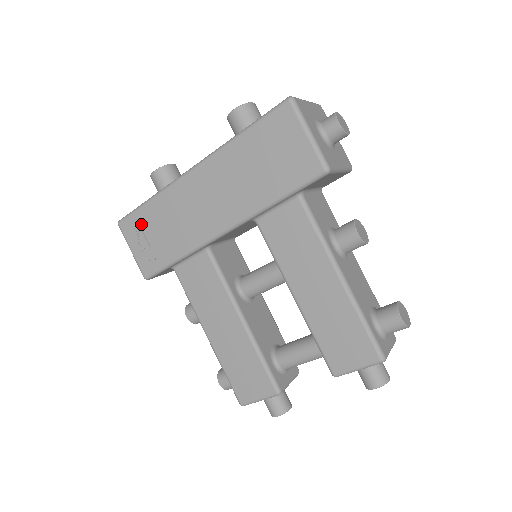
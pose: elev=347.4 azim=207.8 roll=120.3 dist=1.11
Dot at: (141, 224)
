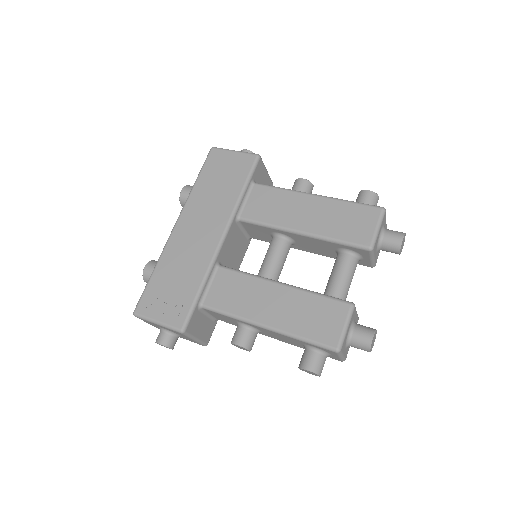
Dot at: (155, 293)
